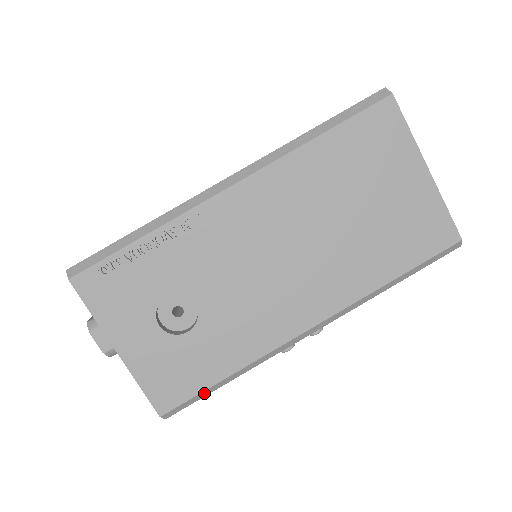
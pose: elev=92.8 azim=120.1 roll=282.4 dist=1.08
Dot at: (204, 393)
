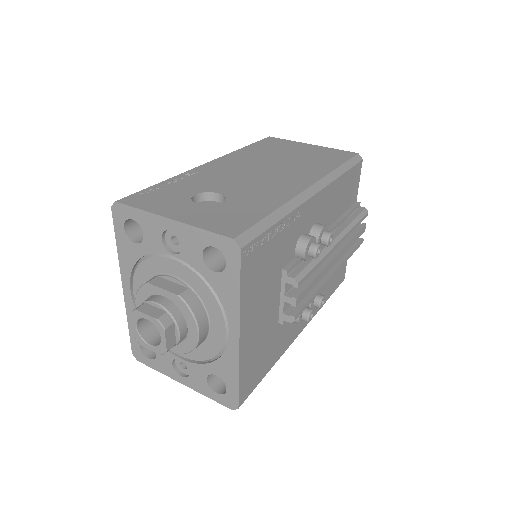
Dot at: (262, 225)
